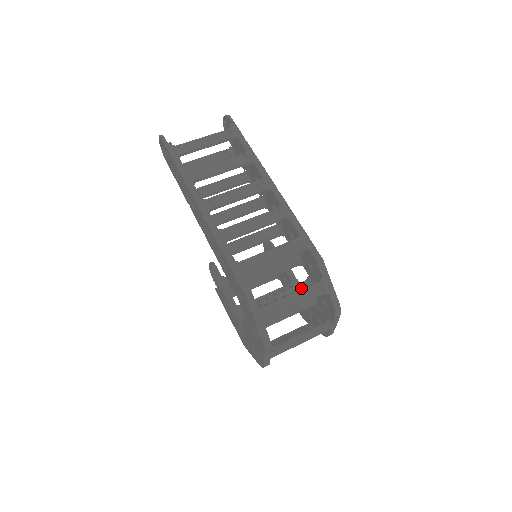
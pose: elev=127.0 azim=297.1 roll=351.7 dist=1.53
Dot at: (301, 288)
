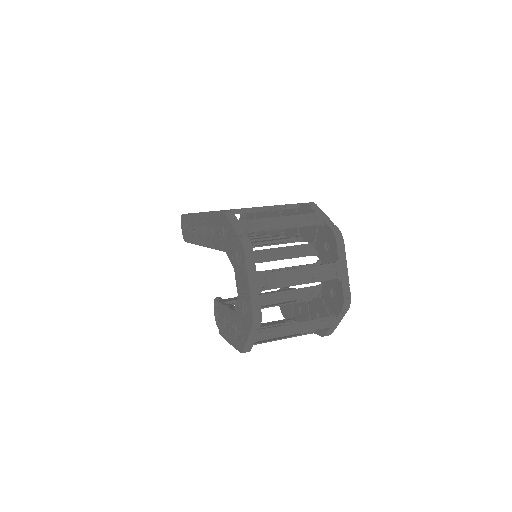
Dot at: occluded
